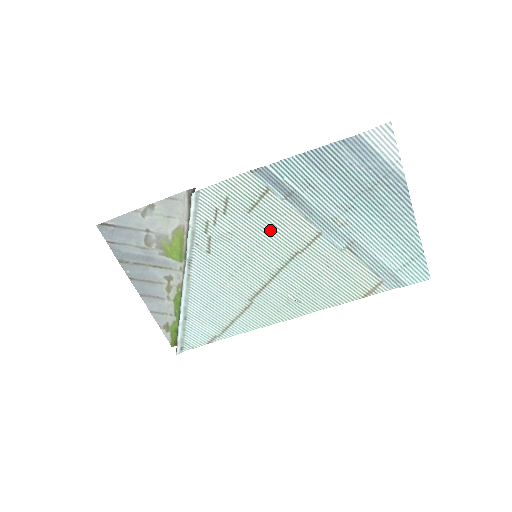
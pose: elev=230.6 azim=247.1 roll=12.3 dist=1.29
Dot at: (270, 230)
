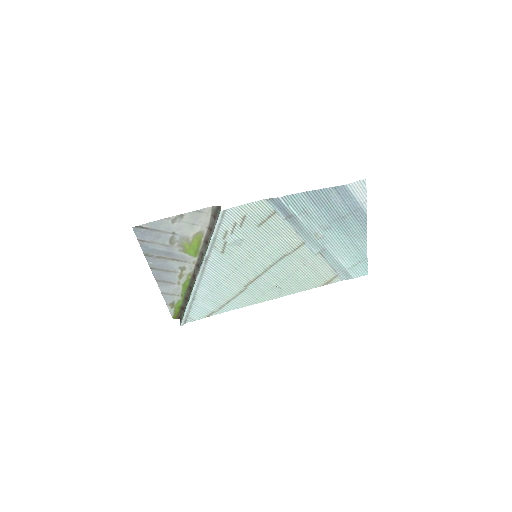
Dot at: (270, 239)
